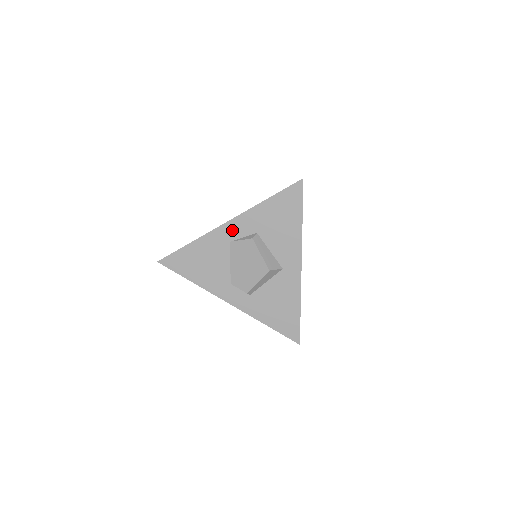
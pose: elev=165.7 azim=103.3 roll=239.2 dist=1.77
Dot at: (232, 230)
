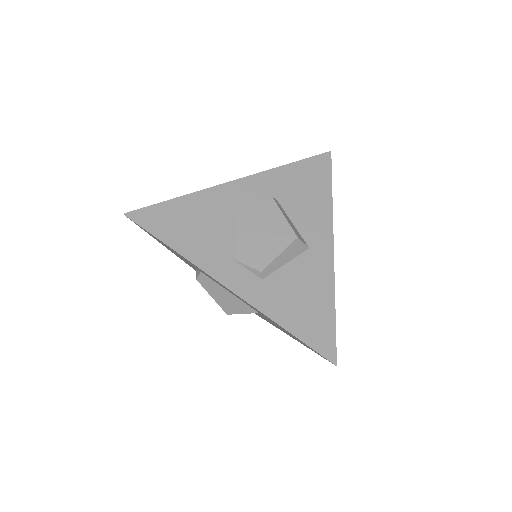
Dot at: (243, 190)
